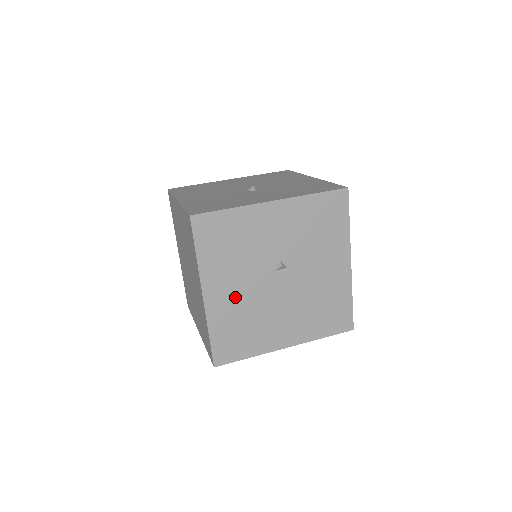
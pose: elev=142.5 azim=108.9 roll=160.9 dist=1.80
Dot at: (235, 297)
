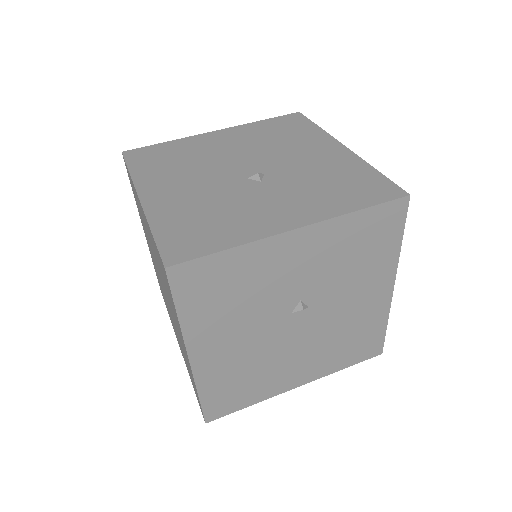
Dot at: (234, 351)
